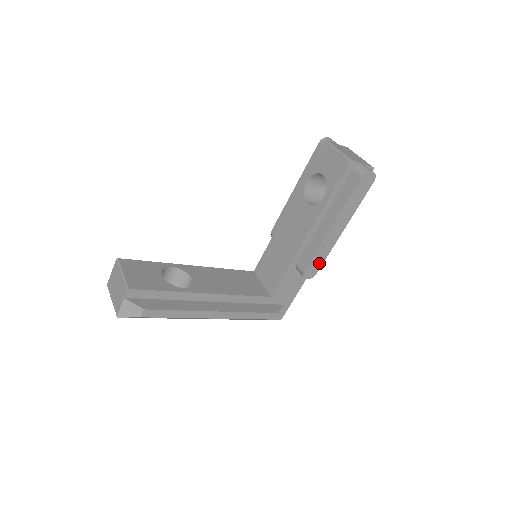
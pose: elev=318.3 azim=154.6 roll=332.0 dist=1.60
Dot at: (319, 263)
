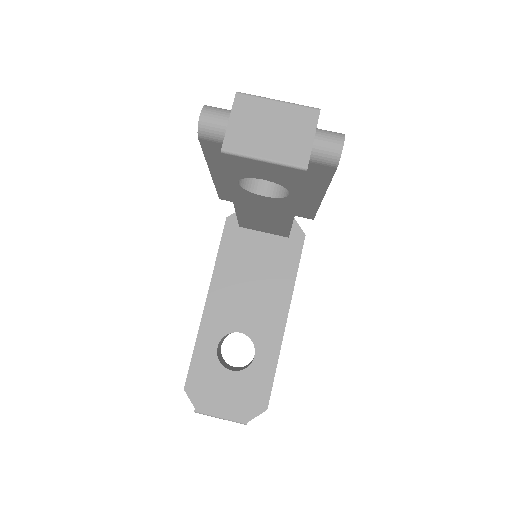
Dot at: occluded
